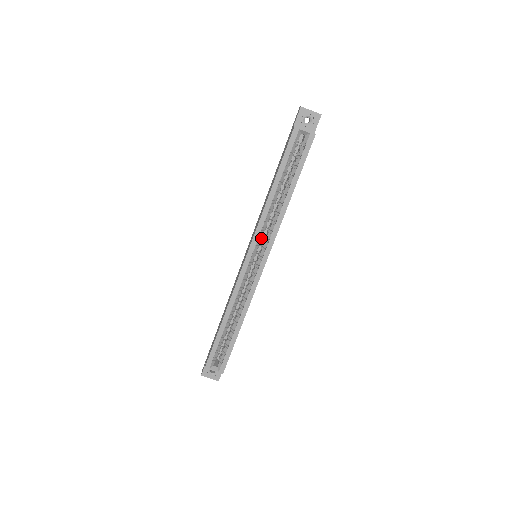
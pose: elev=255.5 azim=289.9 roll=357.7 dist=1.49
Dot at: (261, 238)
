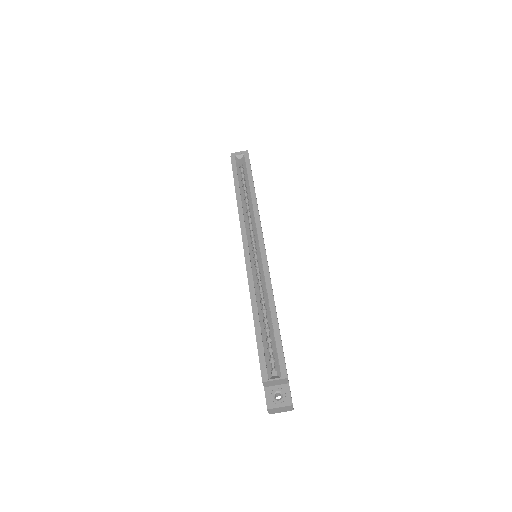
Dot at: (249, 233)
